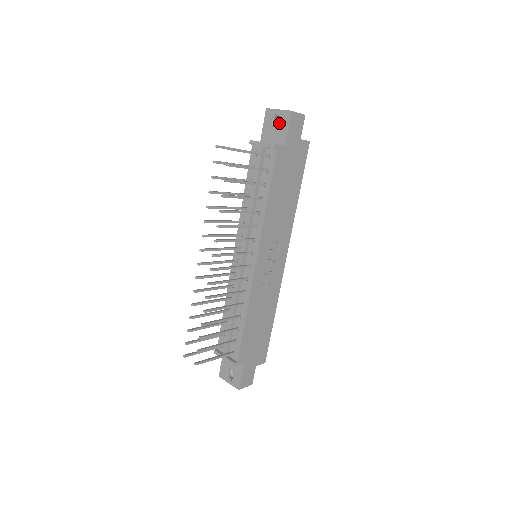
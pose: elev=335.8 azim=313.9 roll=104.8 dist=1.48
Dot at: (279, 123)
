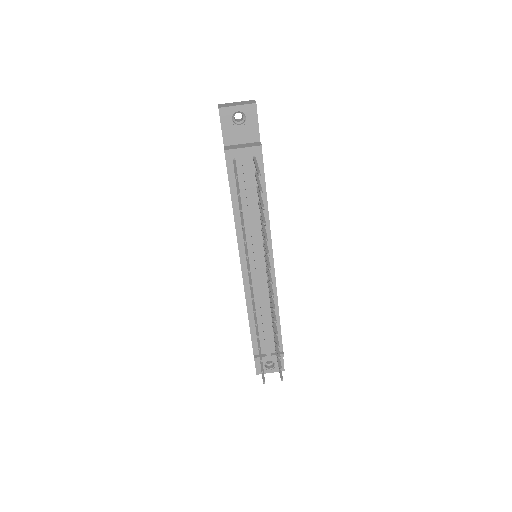
Dot at: (234, 118)
